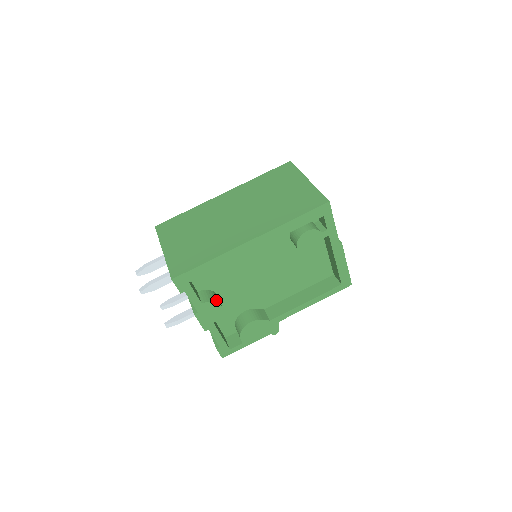
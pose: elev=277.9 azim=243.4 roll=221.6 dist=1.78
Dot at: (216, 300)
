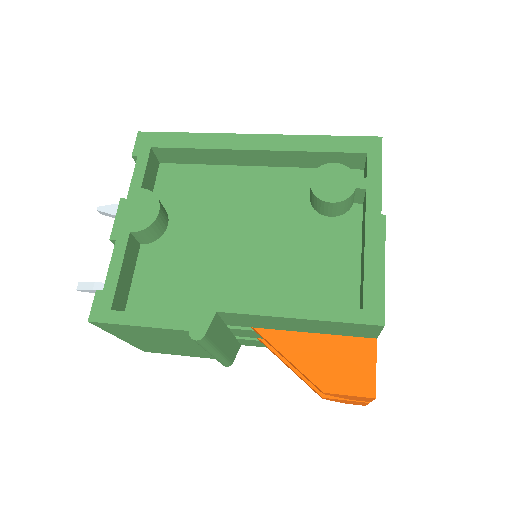
Dot at: (160, 202)
